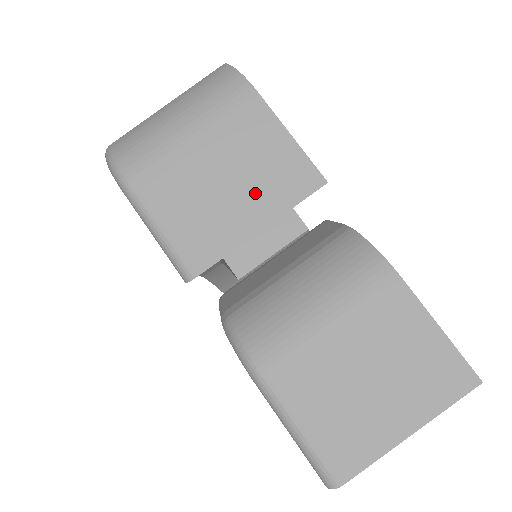
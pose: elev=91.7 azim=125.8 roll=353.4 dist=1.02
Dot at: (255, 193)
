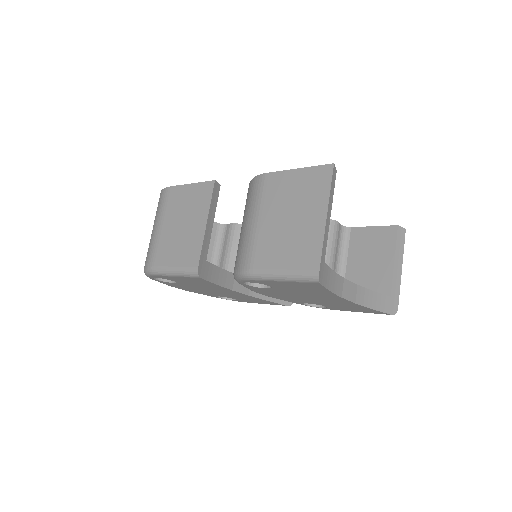
Dot at: (194, 216)
